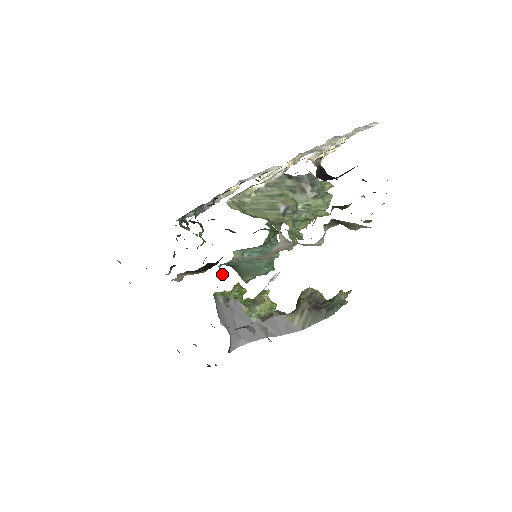
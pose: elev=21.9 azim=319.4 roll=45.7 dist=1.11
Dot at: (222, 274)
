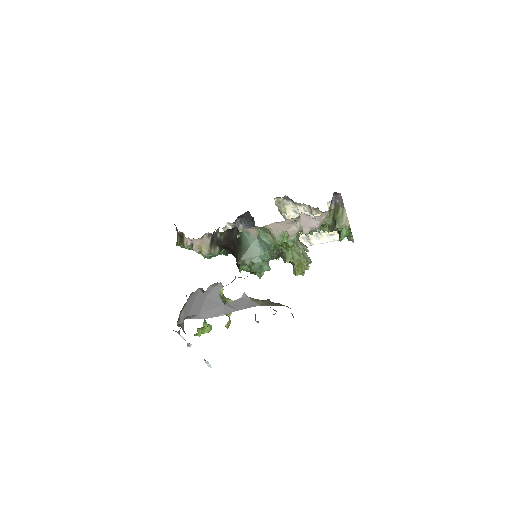
Dot at: occluded
